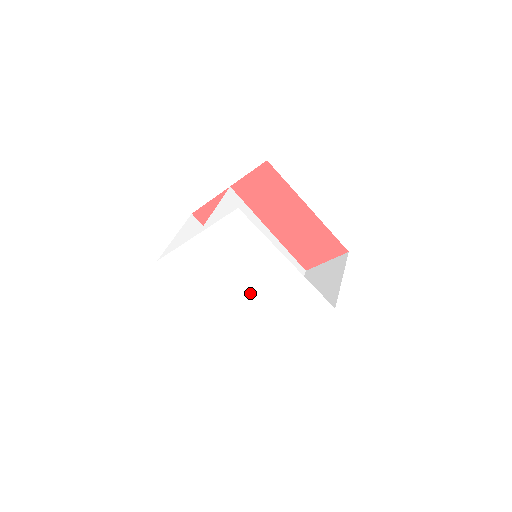
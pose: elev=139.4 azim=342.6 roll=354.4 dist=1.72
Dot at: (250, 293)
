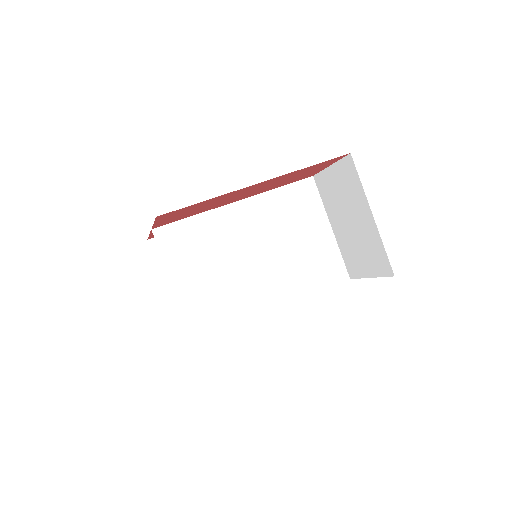
Dot at: occluded
